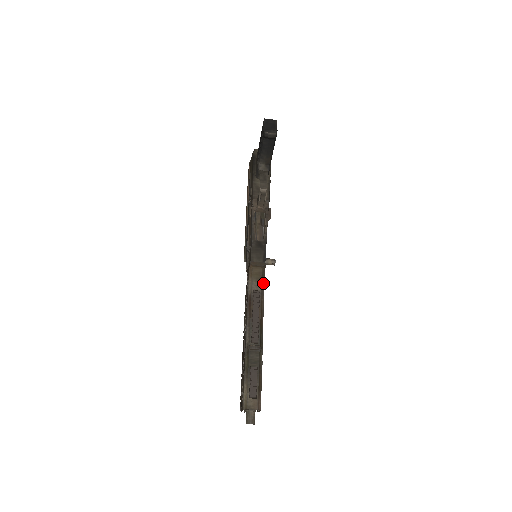
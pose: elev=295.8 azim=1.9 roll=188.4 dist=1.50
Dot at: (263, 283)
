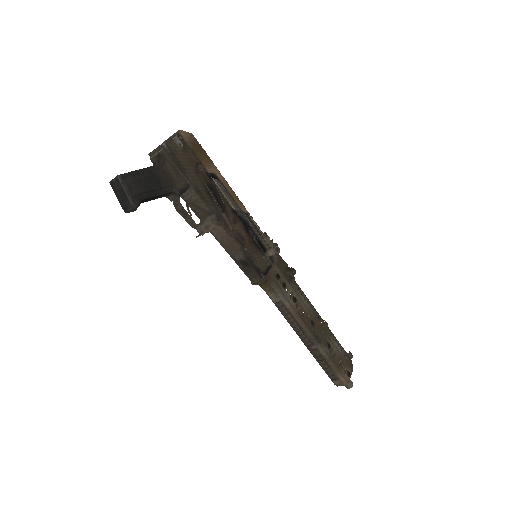
Dot at: (278, 291)
